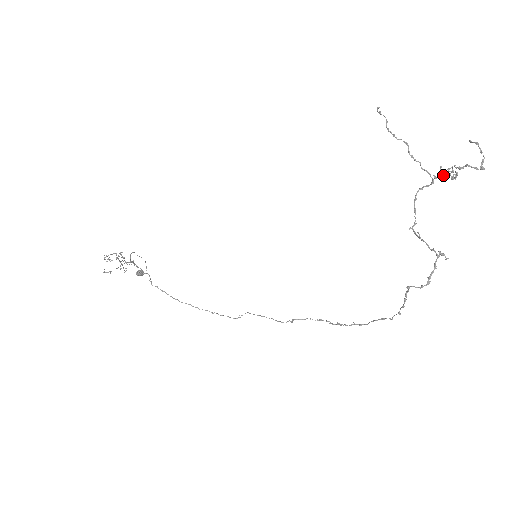
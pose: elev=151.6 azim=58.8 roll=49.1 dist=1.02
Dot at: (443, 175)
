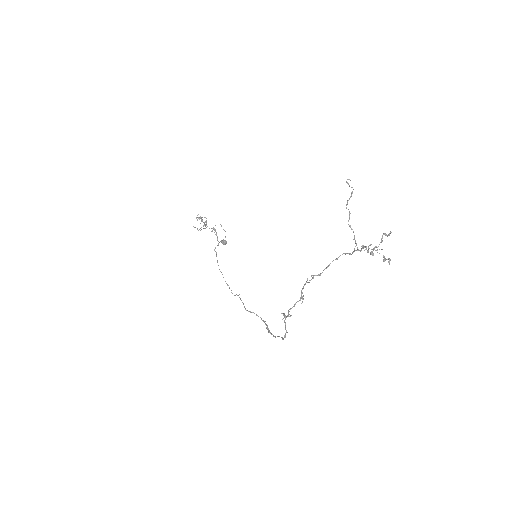
Dot at: occluded
